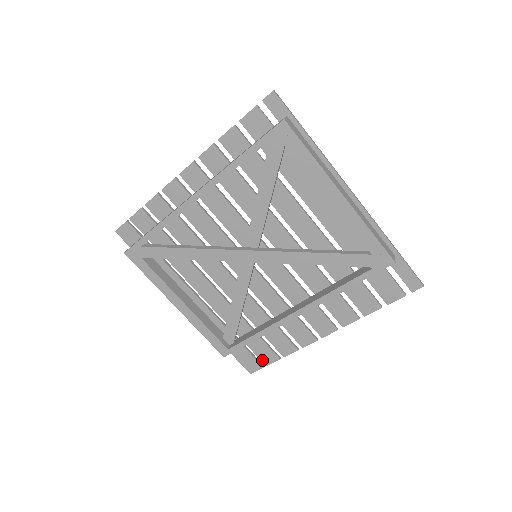
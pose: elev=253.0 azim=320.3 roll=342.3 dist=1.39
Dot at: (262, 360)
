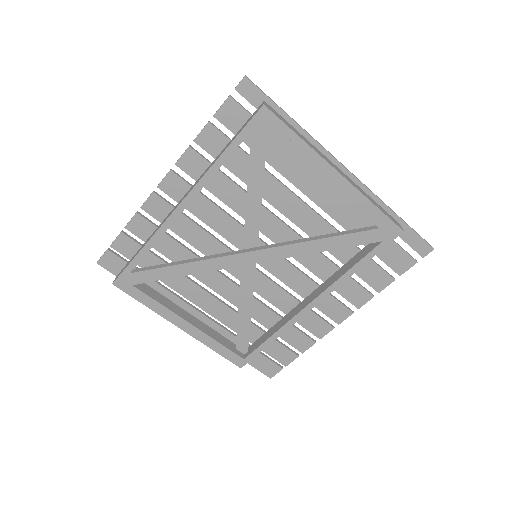
Dot at: (280, 361)
